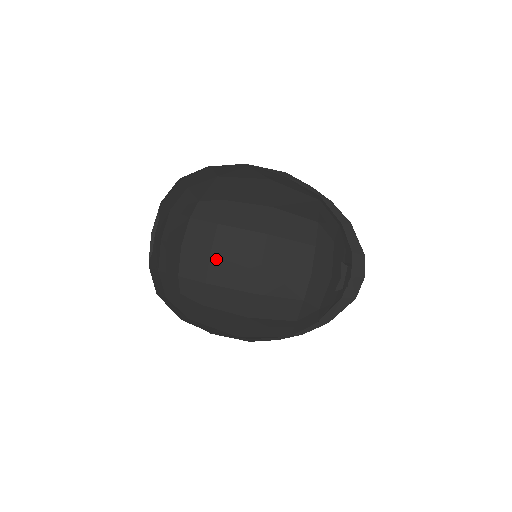
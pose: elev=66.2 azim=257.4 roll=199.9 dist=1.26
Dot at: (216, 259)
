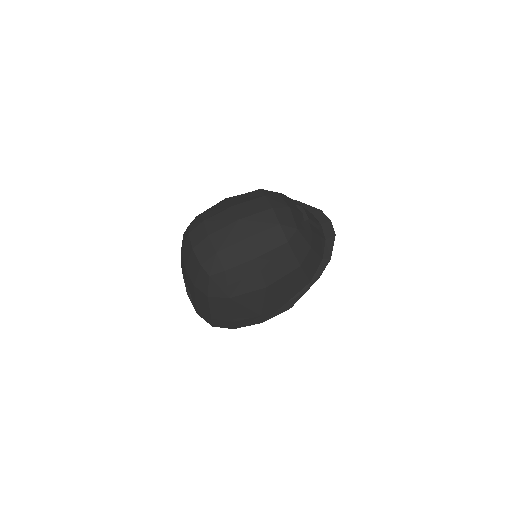
Dot at: (213, 236)
